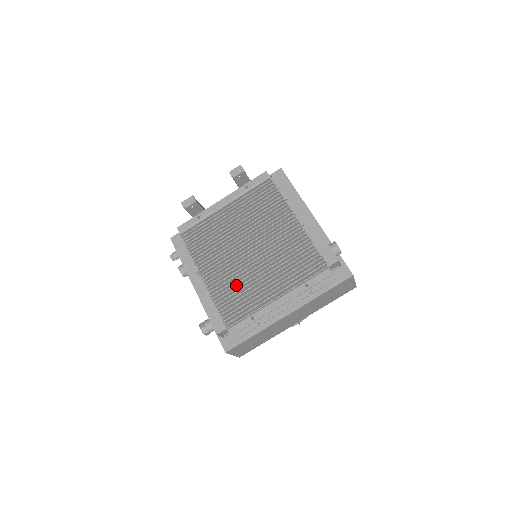
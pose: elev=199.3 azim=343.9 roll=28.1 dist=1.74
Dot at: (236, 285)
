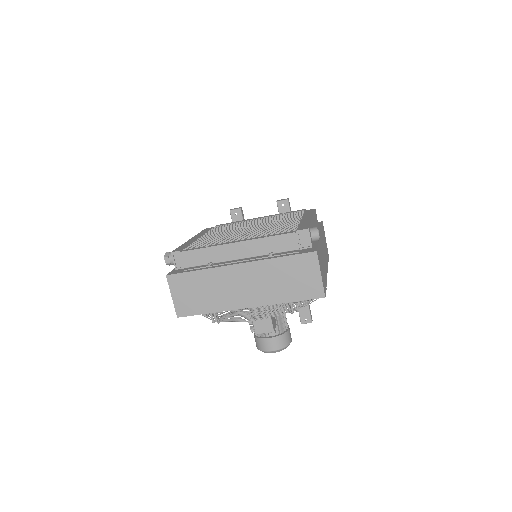
Dot at: occluded
